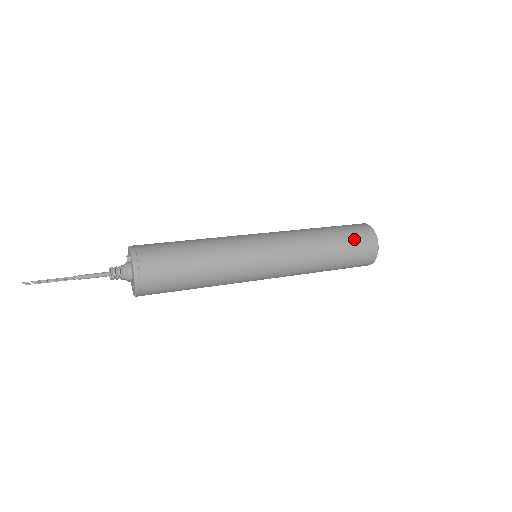
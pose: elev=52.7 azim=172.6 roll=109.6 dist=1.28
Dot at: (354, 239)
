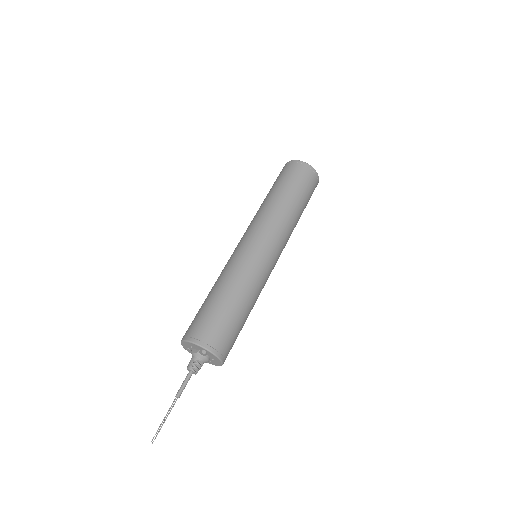
Dot at: (307, 188)
